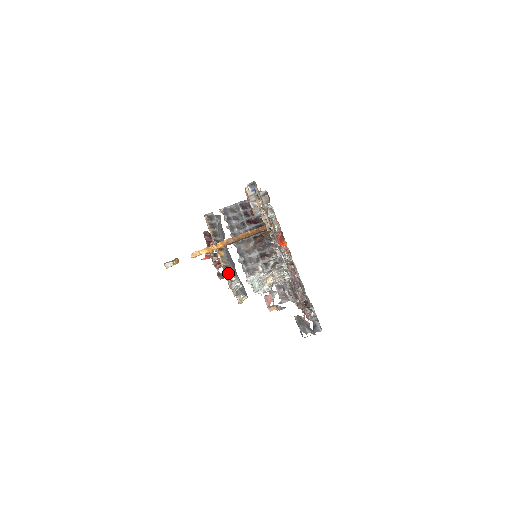
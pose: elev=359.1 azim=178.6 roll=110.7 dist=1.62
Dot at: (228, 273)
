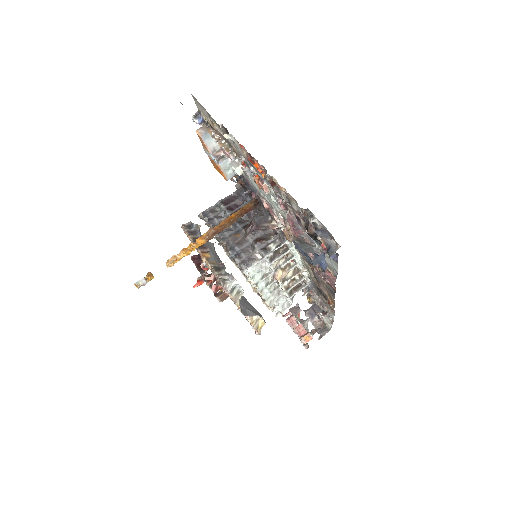
Dot at: (218, 273)
